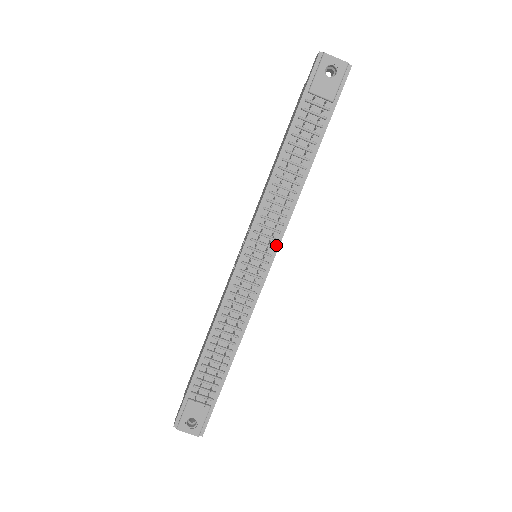
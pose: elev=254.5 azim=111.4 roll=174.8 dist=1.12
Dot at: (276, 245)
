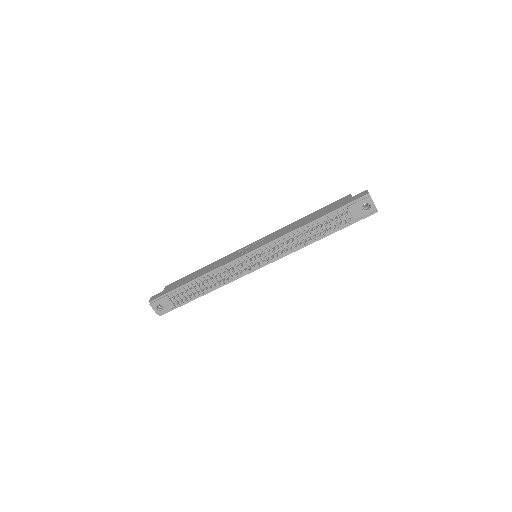
Dot at: (270, 261)
